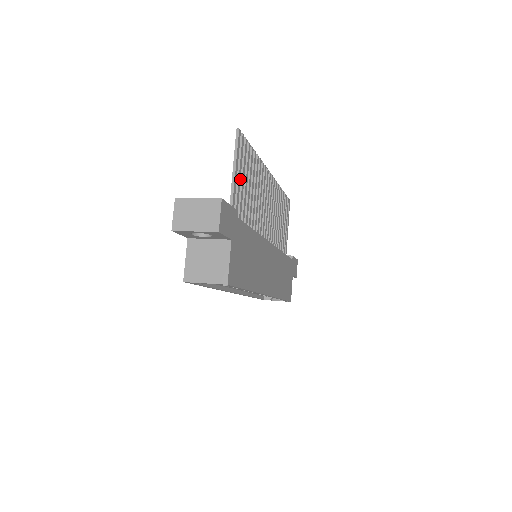
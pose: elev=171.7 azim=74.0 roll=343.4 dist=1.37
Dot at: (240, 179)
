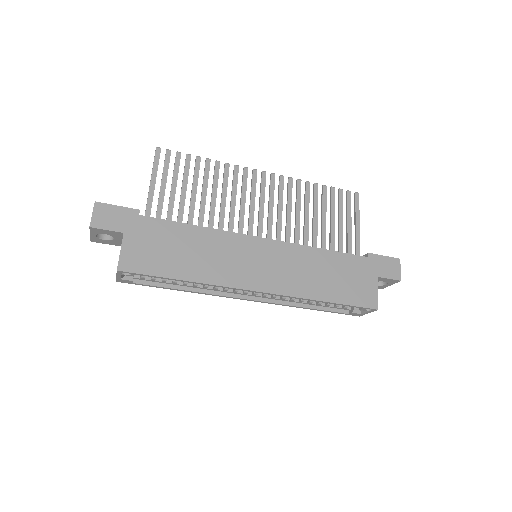
Dot at: occluded
